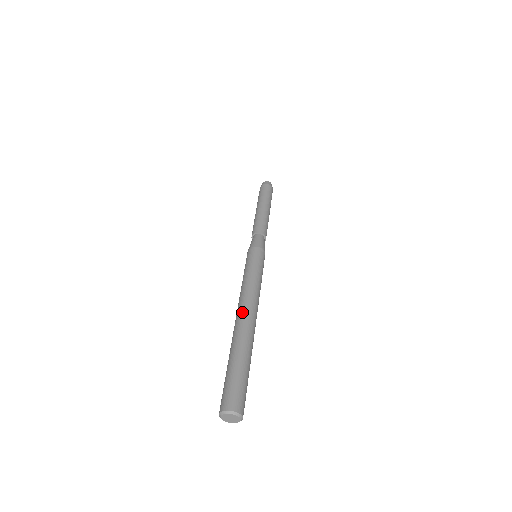
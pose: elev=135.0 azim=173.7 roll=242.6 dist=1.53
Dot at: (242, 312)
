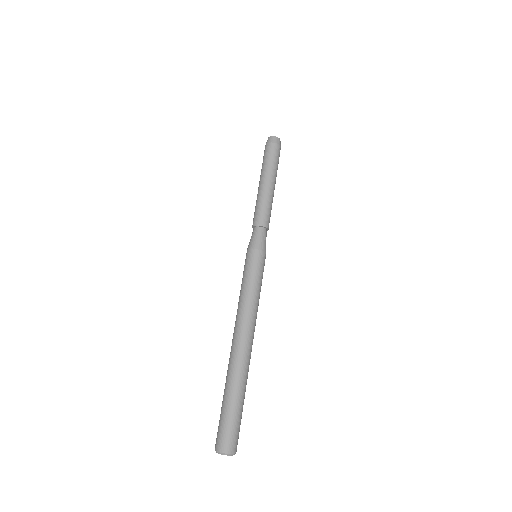
Dot at: (249, 342)
